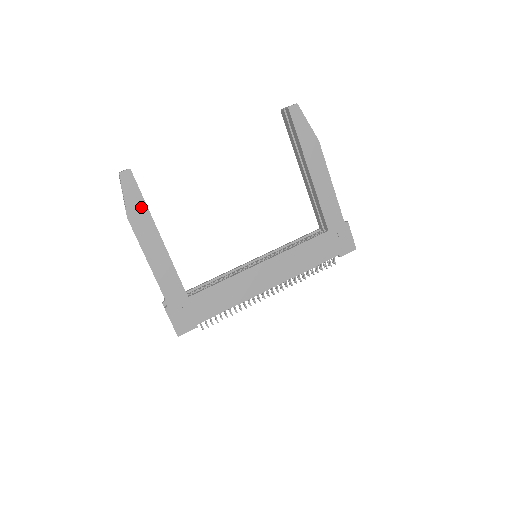
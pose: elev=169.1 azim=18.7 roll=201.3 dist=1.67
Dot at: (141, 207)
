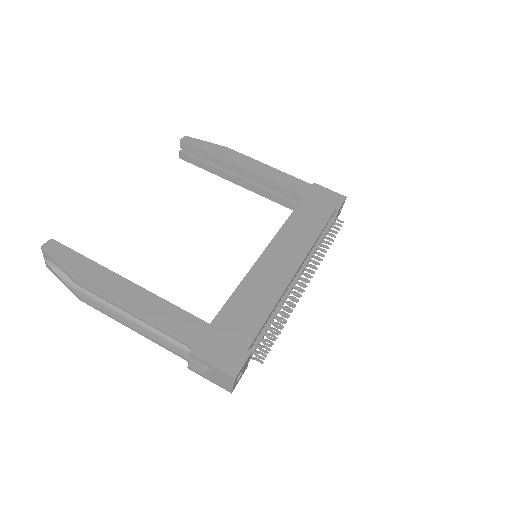
Dot at: (85, 264)
